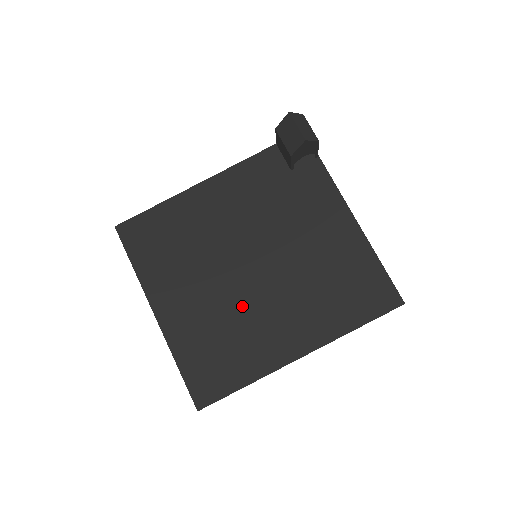
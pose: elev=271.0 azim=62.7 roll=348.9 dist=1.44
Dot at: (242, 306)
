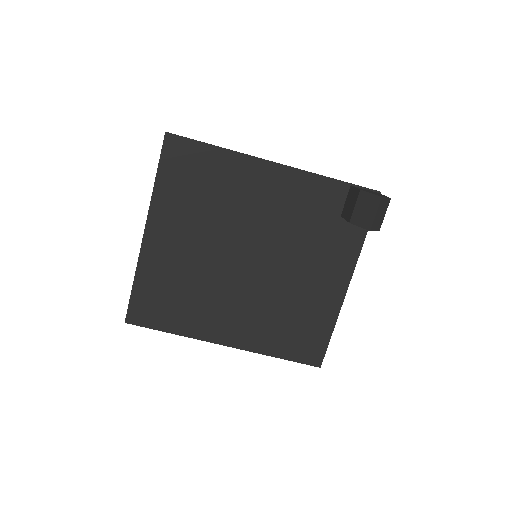
Dot at: (215, 282)
